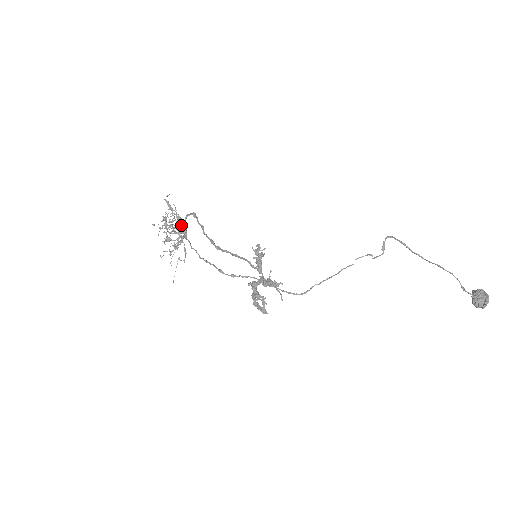
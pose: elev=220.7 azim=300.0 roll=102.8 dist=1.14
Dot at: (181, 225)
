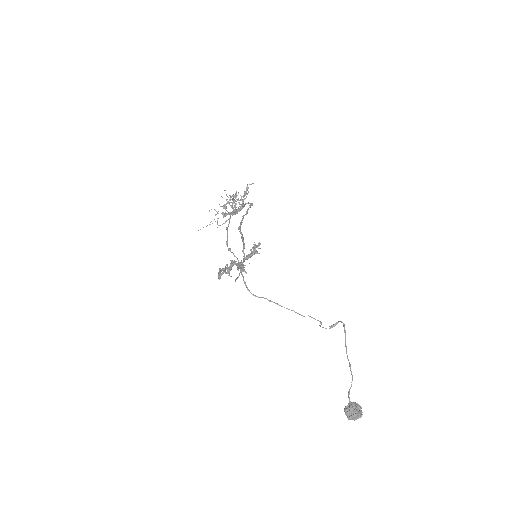
Dot at: (240, 206)
